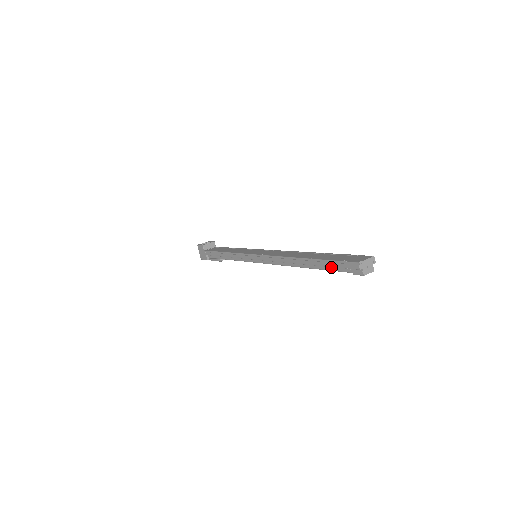
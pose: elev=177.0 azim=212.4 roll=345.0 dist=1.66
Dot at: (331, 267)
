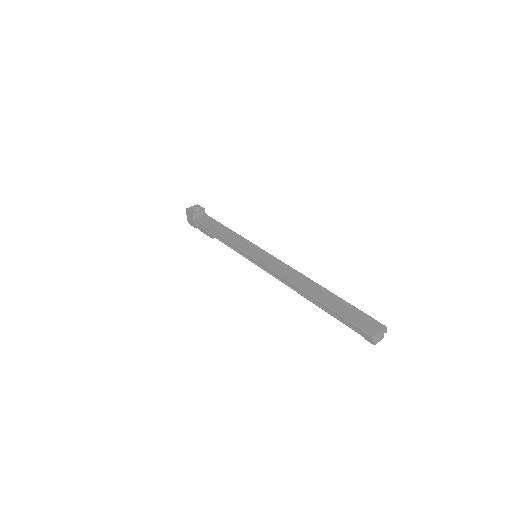
Dot at: (342, 320)
